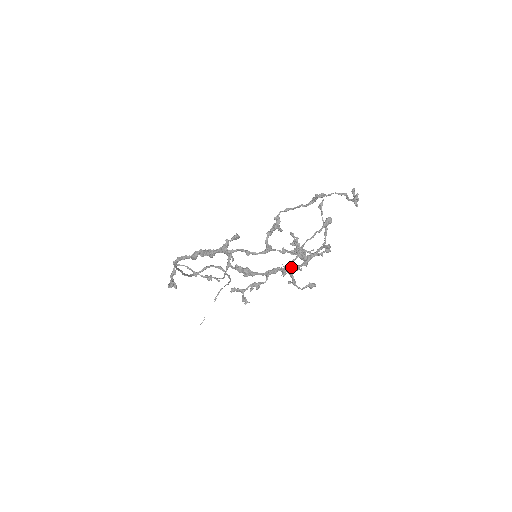
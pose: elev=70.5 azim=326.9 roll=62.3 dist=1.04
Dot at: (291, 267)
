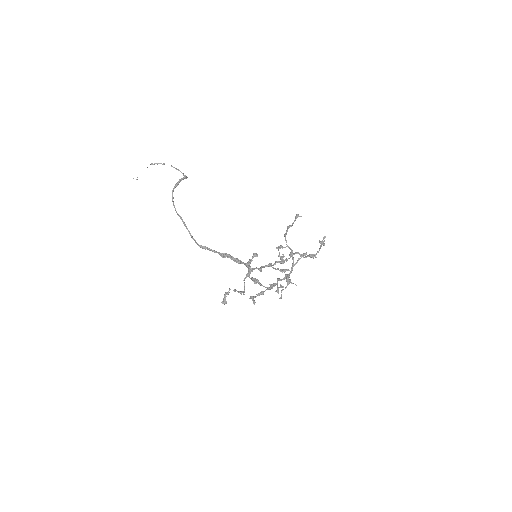
Dot at: (278, 280)
